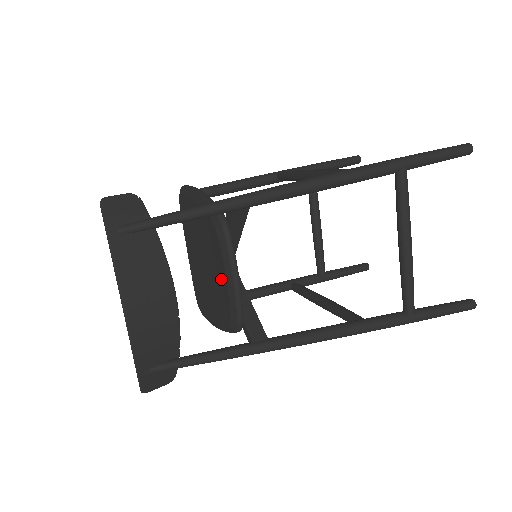
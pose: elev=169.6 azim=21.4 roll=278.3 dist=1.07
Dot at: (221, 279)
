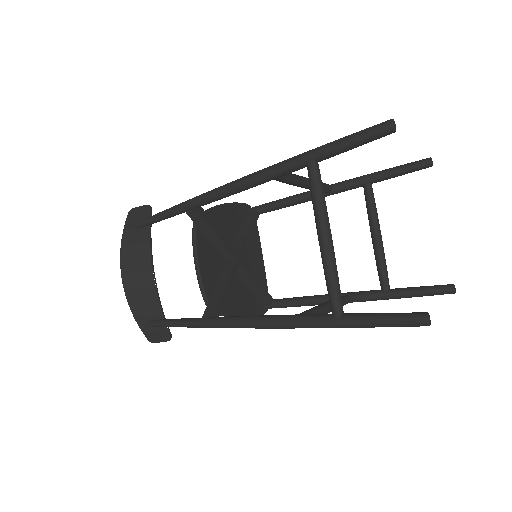
Dot at: occluded
